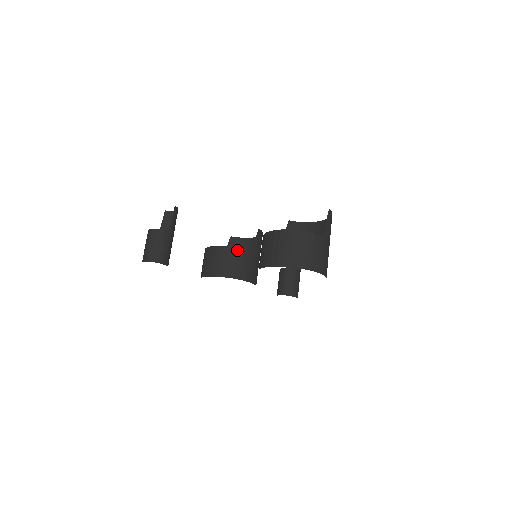
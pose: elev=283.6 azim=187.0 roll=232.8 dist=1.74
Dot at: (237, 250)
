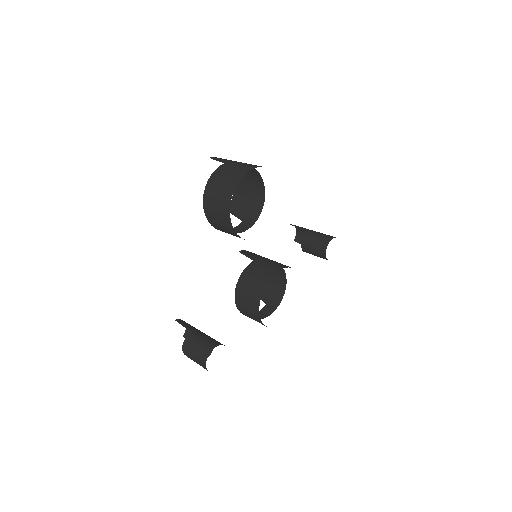
Dot at: (244, 274)
